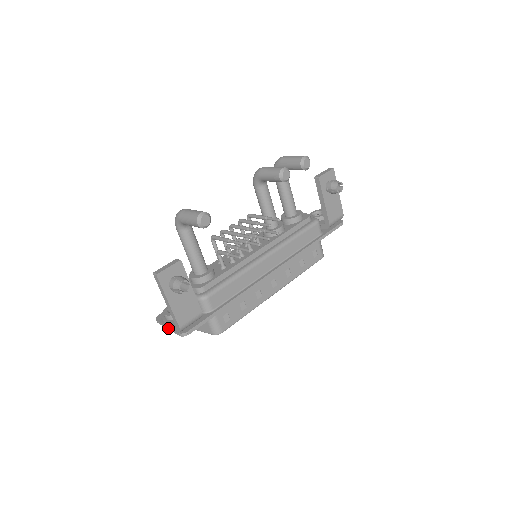
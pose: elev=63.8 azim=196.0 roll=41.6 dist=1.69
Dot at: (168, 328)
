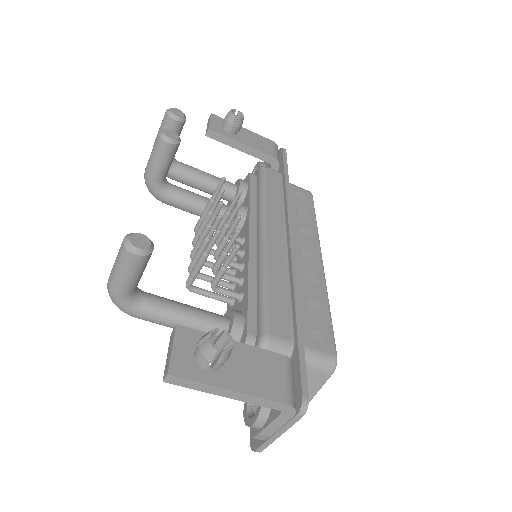
Dot at: (278, 434)
